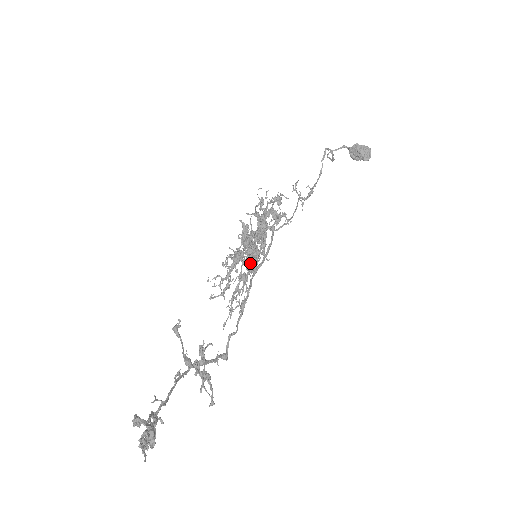
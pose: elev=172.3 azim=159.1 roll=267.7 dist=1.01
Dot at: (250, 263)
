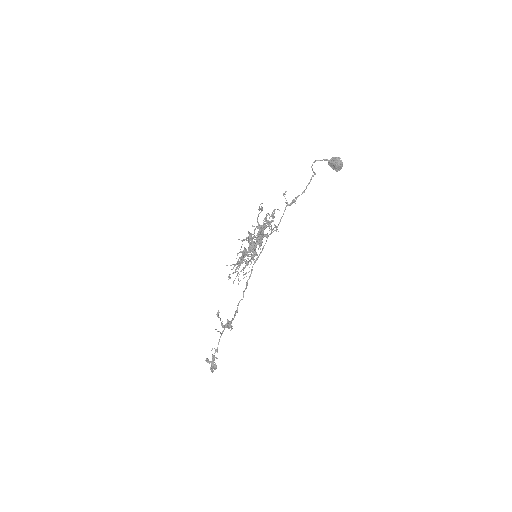
Dot at: occluded
